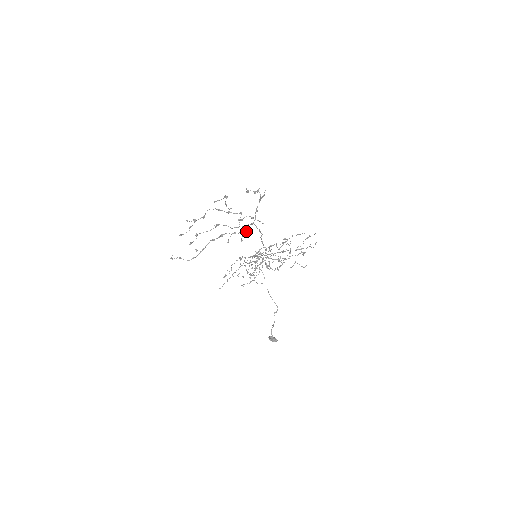
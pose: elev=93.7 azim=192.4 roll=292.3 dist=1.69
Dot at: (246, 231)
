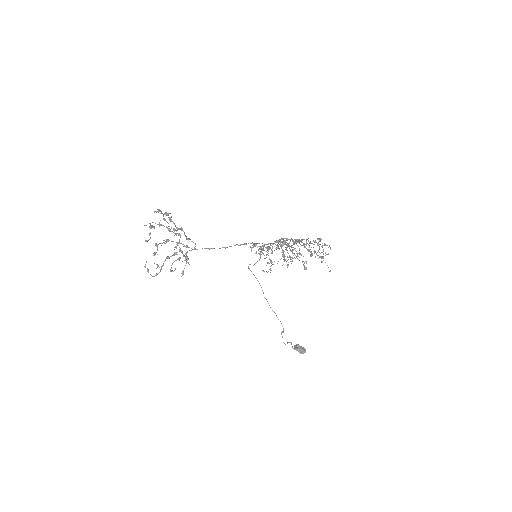
Dot at: (186, 261)
